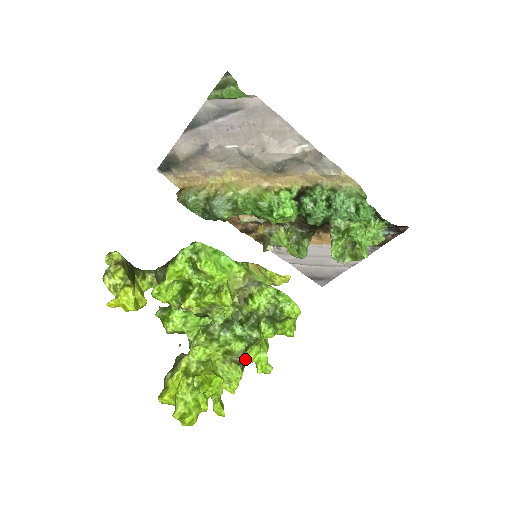
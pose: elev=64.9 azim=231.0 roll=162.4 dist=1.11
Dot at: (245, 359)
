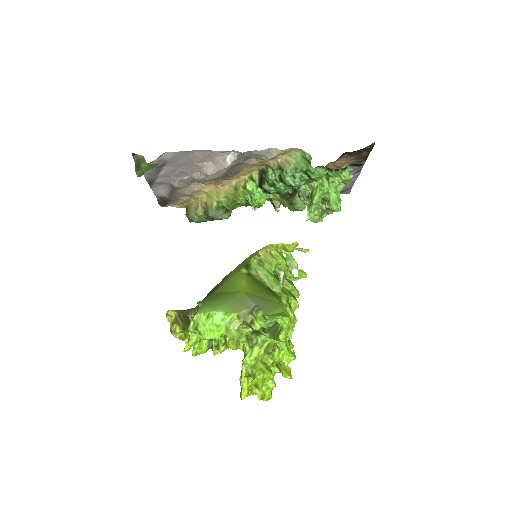
Dot at: occluded
